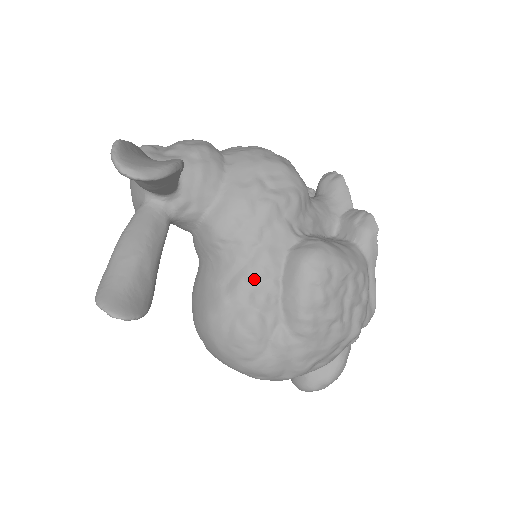
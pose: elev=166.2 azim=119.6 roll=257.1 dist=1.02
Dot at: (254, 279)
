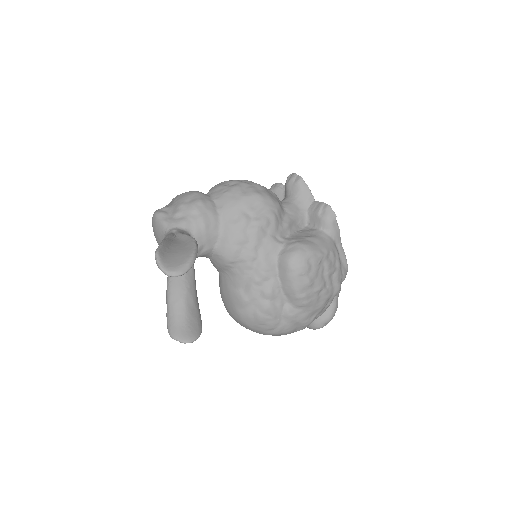
Dot at: (260, 282)
